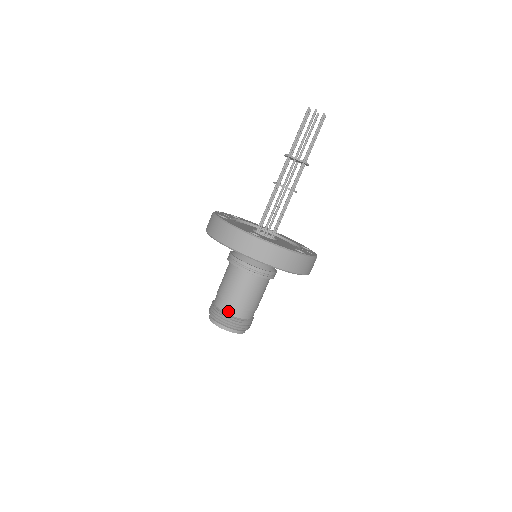
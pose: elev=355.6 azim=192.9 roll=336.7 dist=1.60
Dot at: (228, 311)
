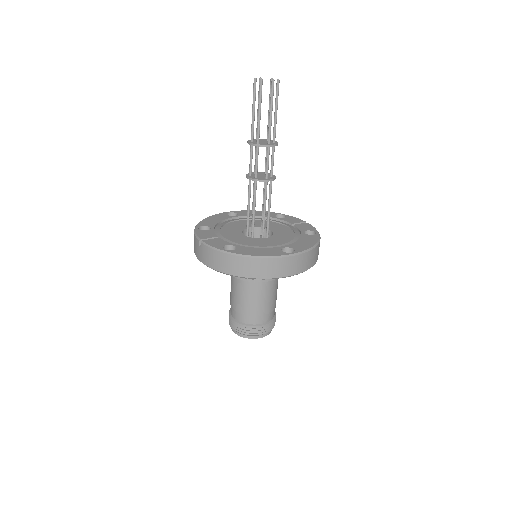
Dot at: (264, 321)
